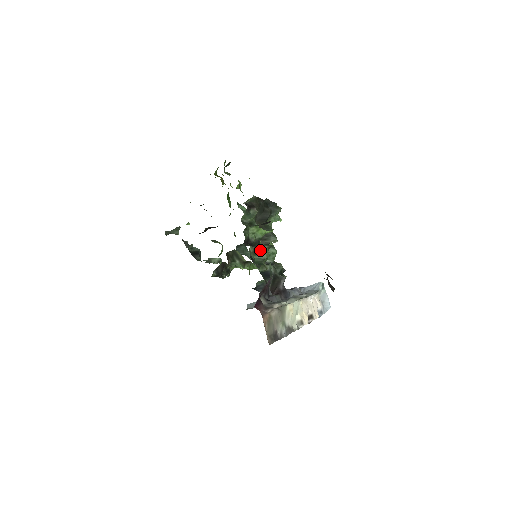
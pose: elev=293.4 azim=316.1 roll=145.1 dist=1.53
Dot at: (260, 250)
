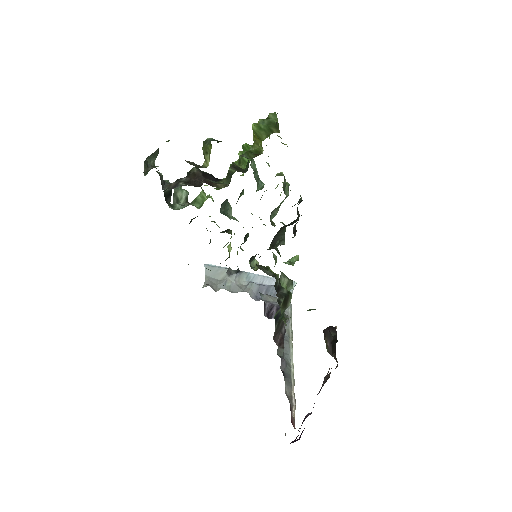
Dot at: (287, 300)
